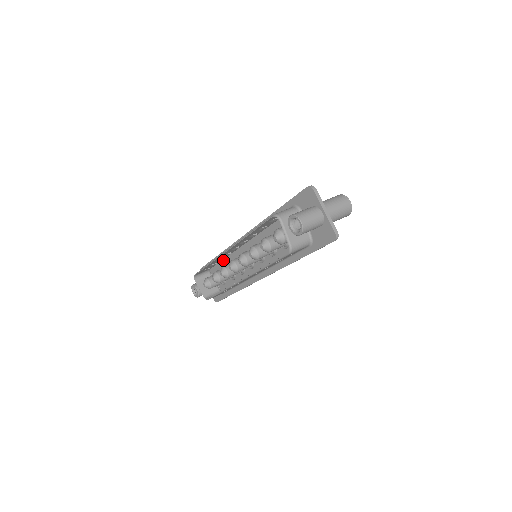
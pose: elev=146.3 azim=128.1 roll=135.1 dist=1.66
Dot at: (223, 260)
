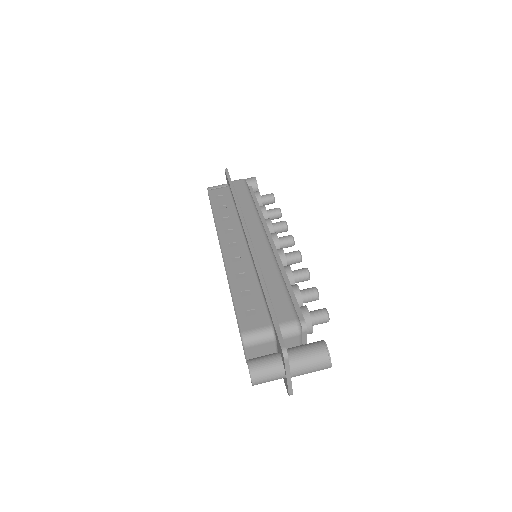
Dot at: occluded
